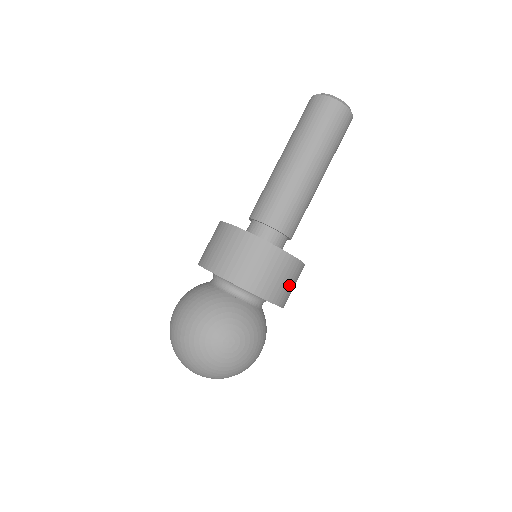
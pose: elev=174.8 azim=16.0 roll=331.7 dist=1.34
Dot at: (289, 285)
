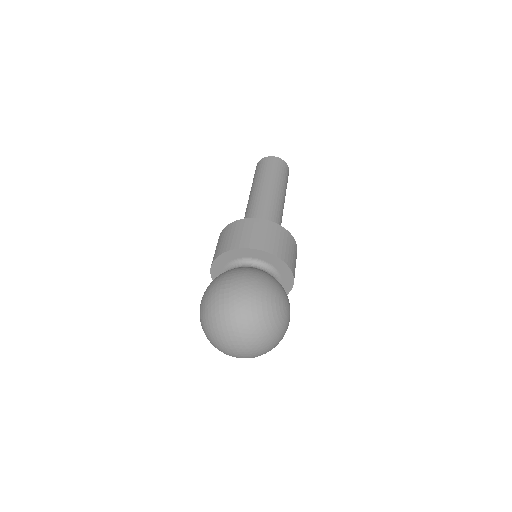
Dot at: occluded
